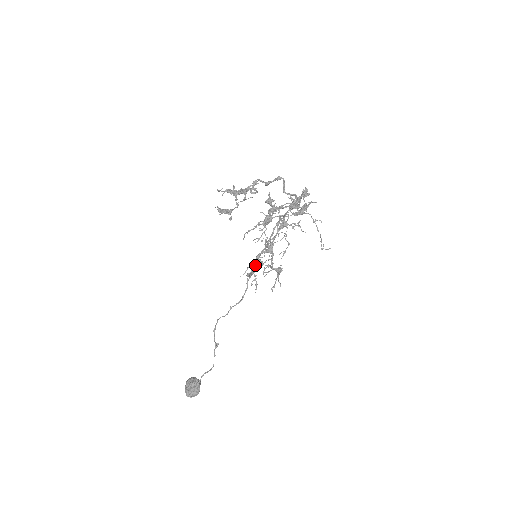
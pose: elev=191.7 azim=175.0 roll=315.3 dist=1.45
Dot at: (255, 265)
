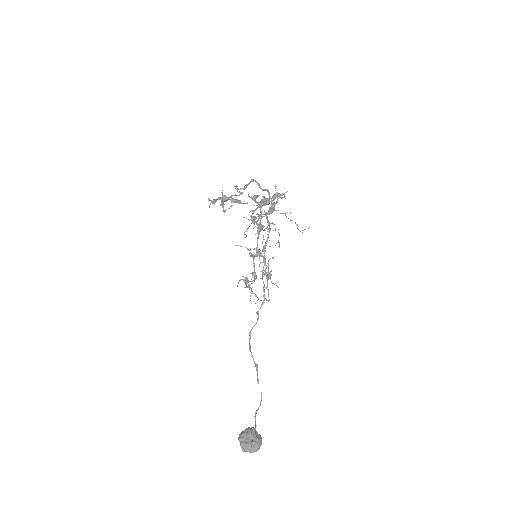
Dot at: (254, 269)
